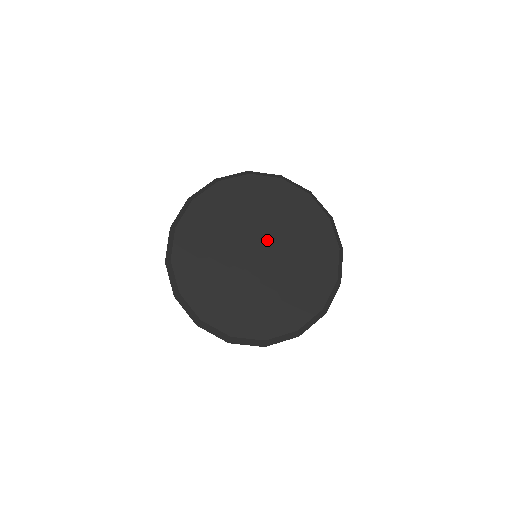
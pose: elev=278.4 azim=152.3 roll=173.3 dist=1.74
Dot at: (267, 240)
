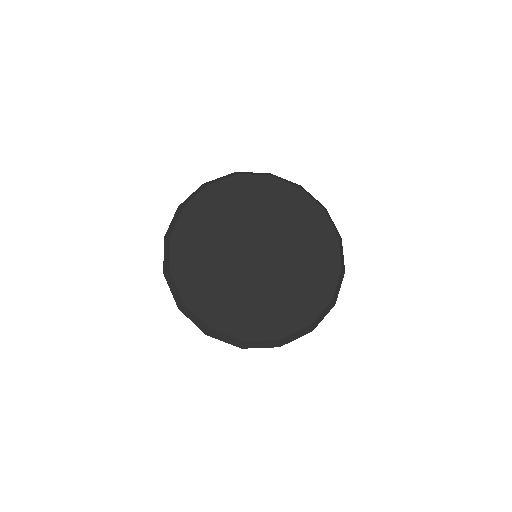
Dot at: (275, 255)
